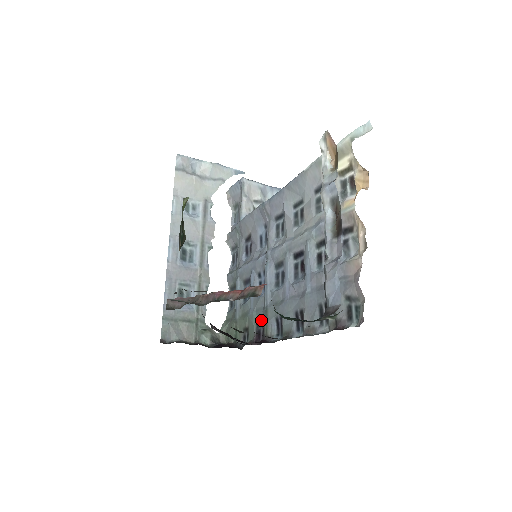
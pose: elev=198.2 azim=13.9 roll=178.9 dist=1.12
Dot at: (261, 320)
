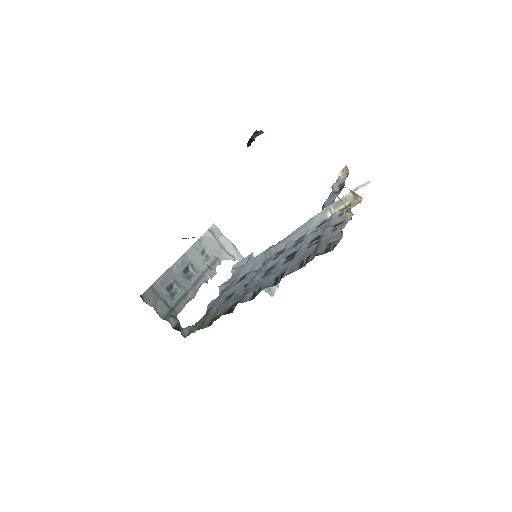
Dot at: (237, 301)
